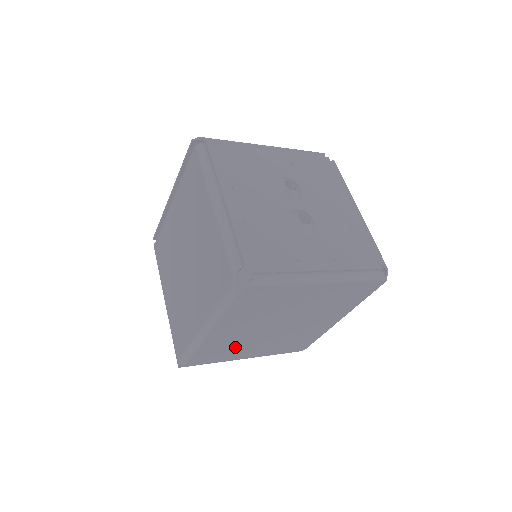
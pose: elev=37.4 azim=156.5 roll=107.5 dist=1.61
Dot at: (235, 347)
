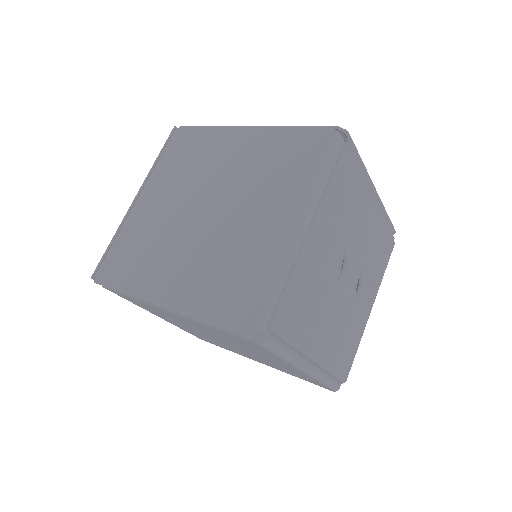
Dot at: occluded
